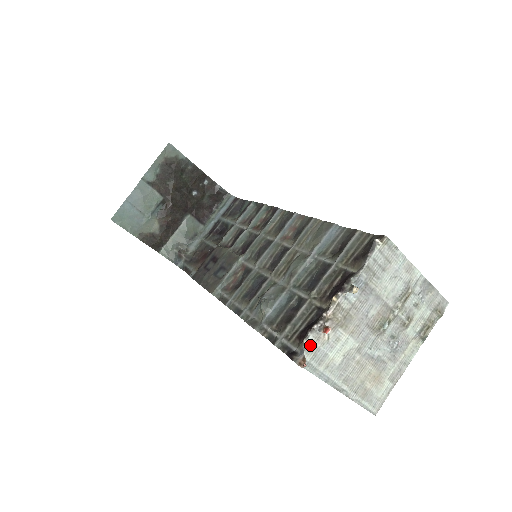
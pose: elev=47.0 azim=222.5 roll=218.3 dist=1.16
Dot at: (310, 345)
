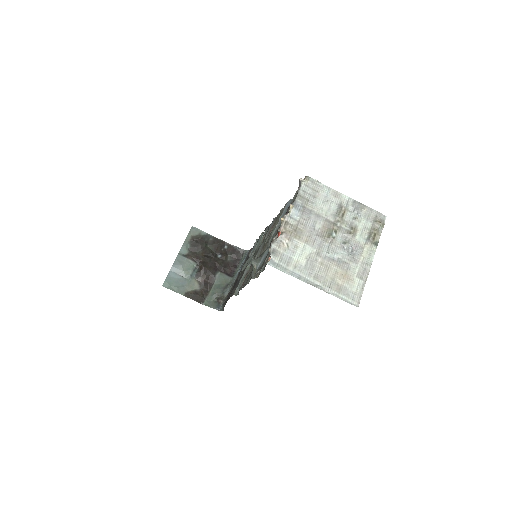
Dot at: (274, 251)
